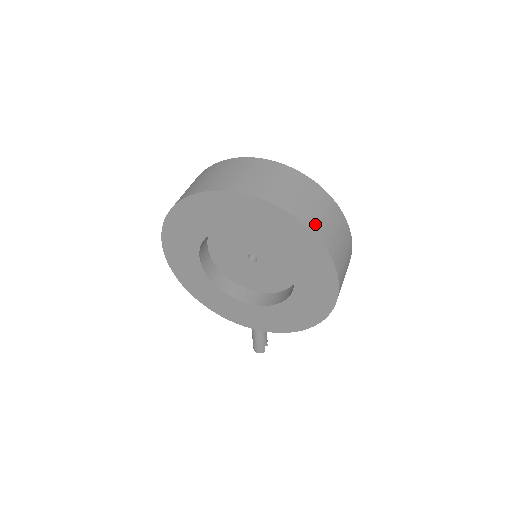
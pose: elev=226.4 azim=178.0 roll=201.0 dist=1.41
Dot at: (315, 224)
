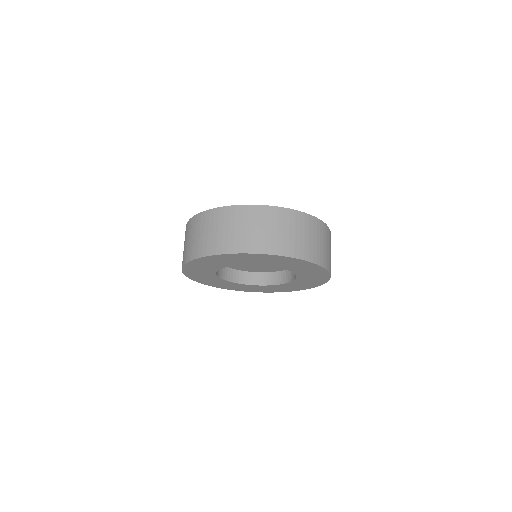
Dot at: (324, 259)
